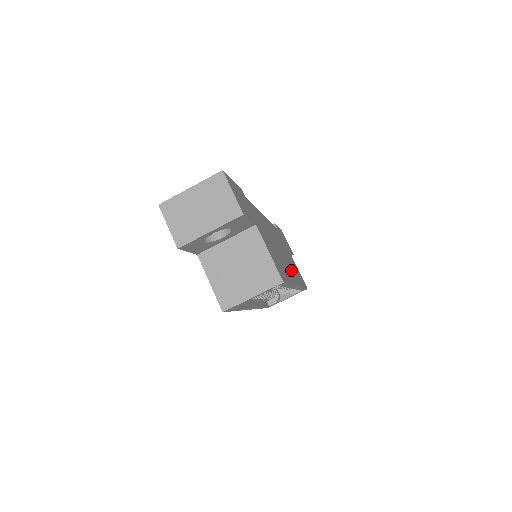
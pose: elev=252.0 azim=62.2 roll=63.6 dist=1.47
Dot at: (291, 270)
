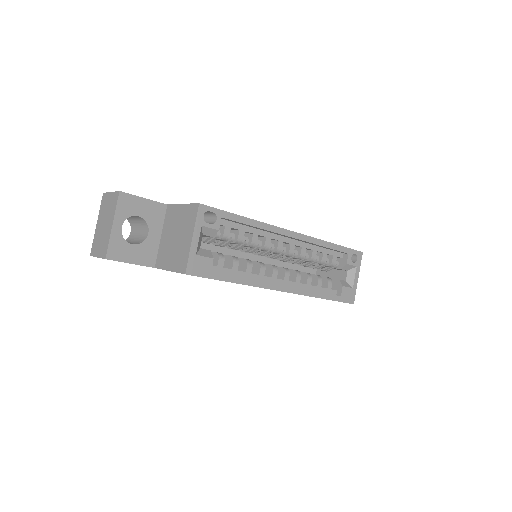
Dot at: occluded
